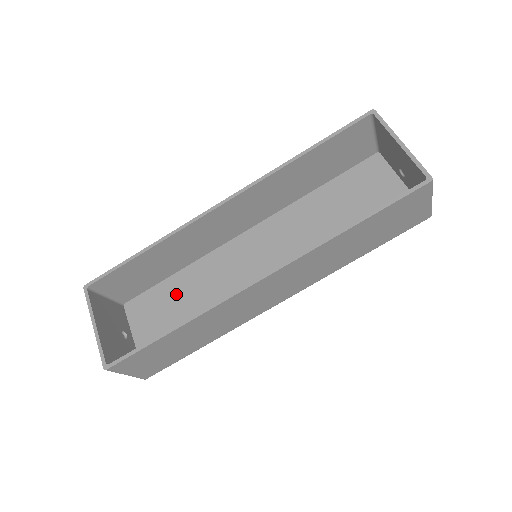
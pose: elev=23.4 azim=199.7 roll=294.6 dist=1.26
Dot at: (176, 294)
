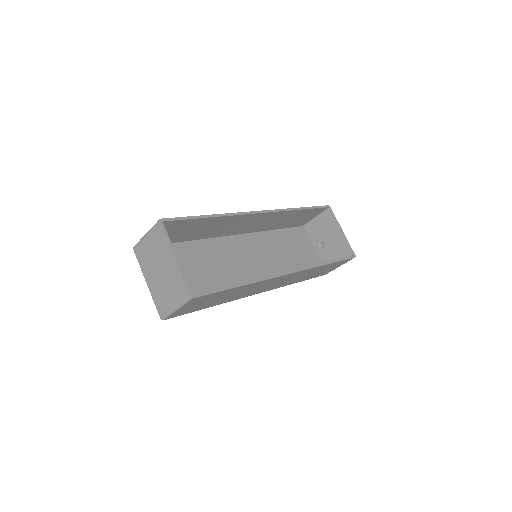
Dot at: (188, 258)
